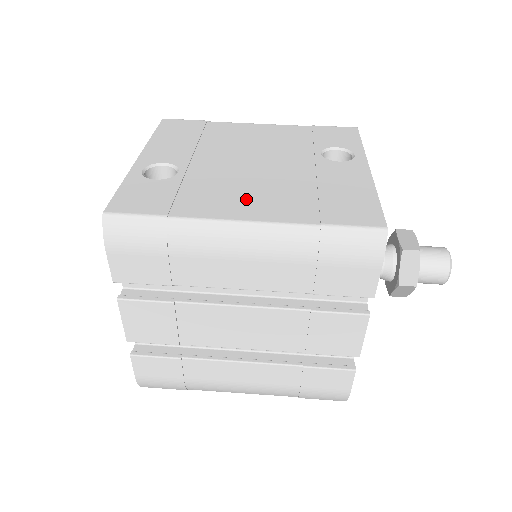
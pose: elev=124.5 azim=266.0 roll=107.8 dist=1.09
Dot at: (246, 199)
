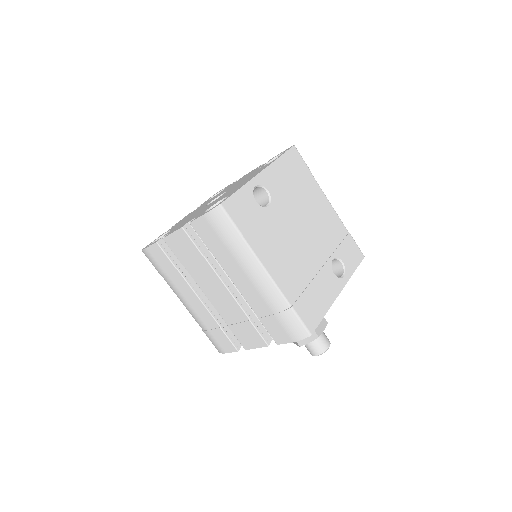
Dot at: (279, 258)
